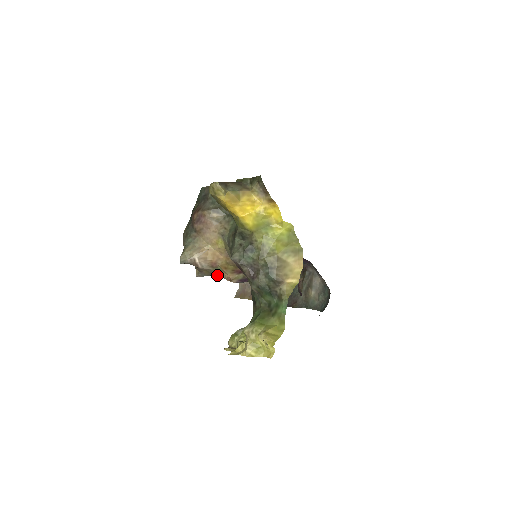
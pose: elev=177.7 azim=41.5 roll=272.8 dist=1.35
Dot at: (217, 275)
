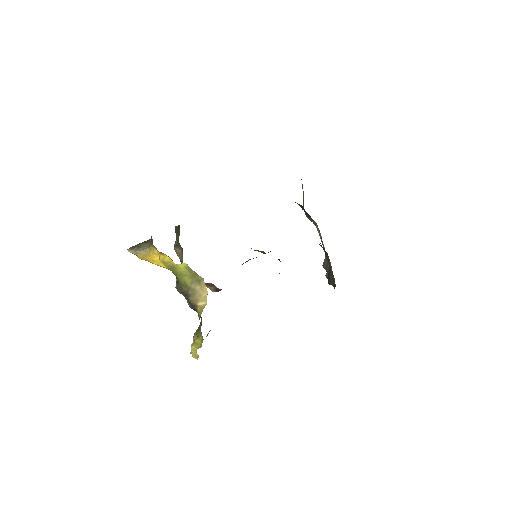
Dot at: occluded
